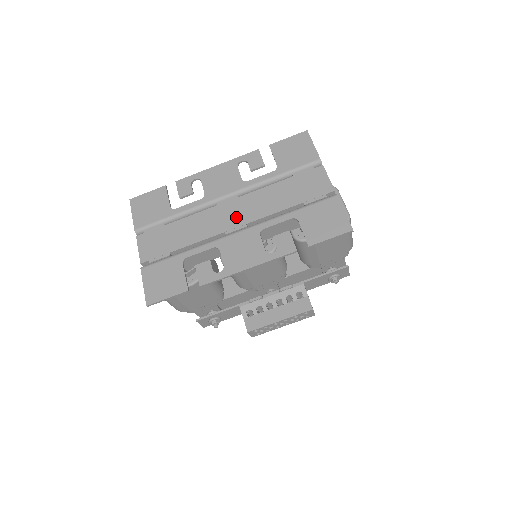
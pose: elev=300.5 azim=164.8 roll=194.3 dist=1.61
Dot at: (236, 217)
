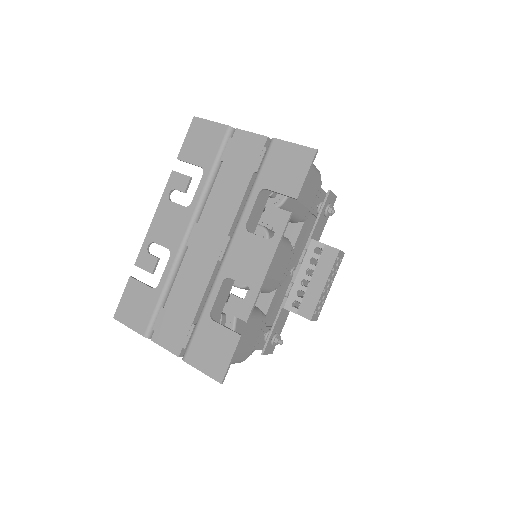
Dot at: (214, 239)
